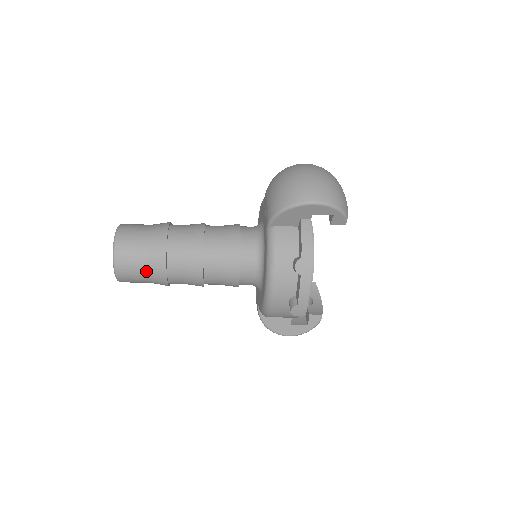
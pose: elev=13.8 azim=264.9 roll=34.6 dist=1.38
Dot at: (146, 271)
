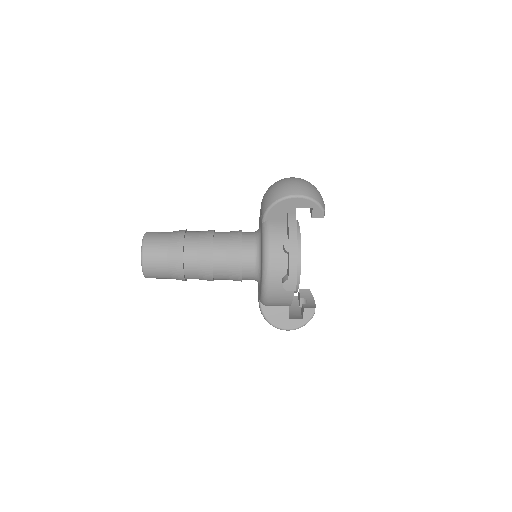
Dot at: (167, 263)
